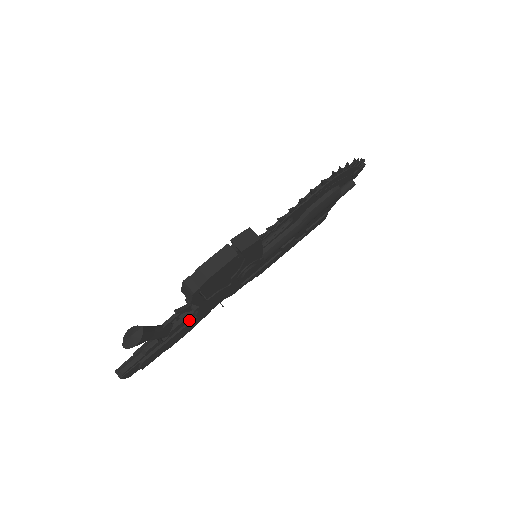
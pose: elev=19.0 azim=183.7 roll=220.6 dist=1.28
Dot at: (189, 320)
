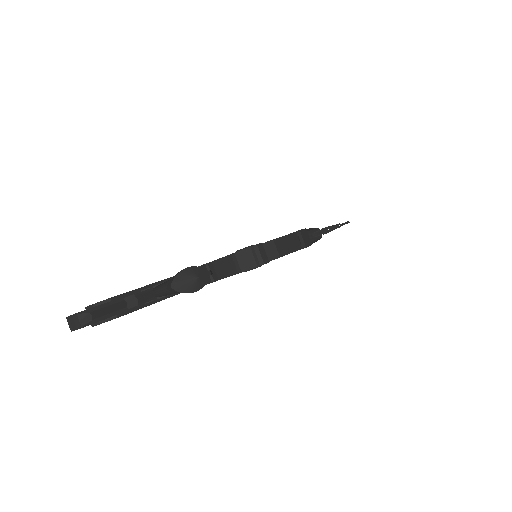
Dot at: occluded
